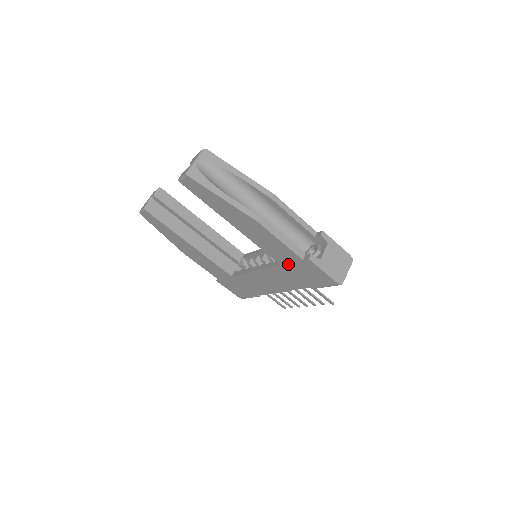
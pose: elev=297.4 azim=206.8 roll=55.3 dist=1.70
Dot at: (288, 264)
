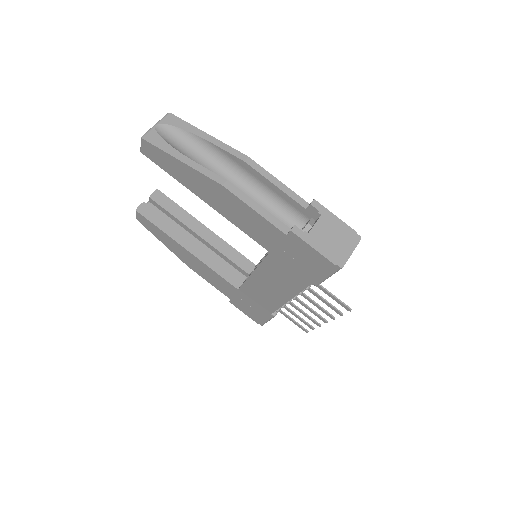
Dot at: (276, 248)
